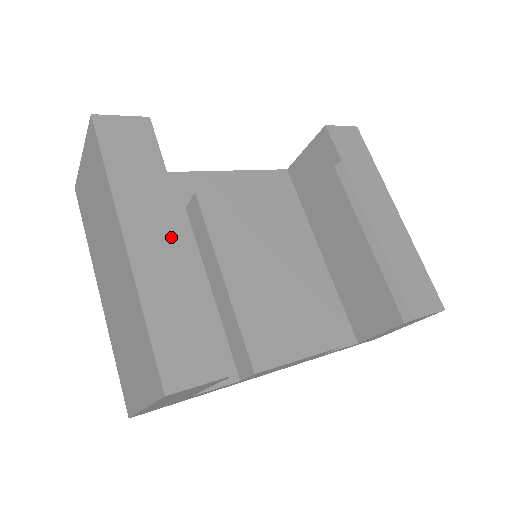
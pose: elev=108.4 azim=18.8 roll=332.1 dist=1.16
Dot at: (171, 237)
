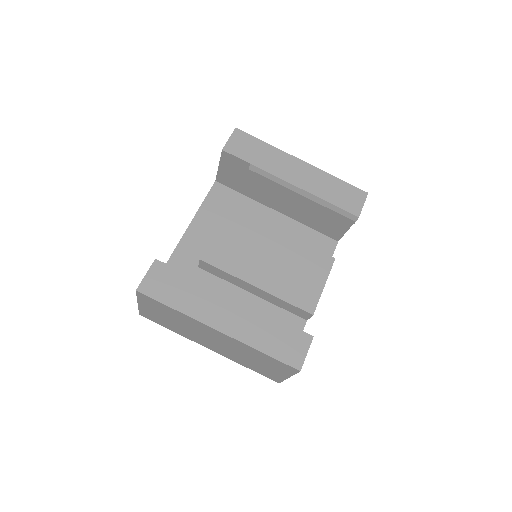
Dot at: (231, 307)
